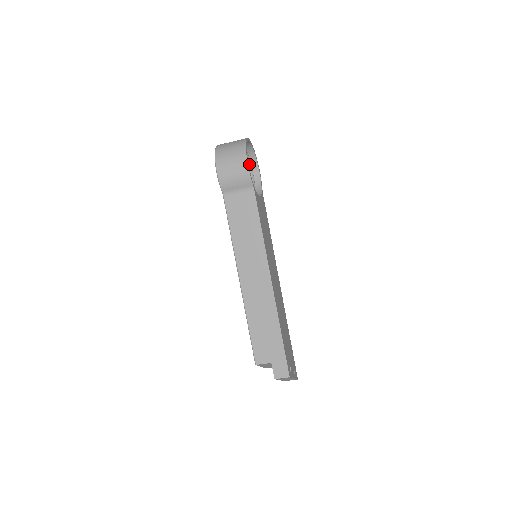
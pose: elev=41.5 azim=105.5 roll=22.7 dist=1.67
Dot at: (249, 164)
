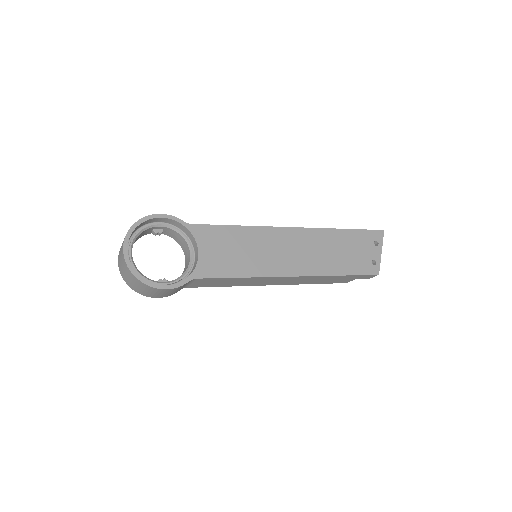
Dot at: (148, 229)
